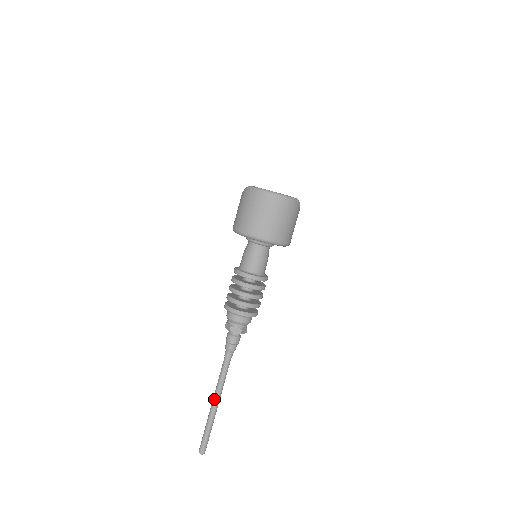
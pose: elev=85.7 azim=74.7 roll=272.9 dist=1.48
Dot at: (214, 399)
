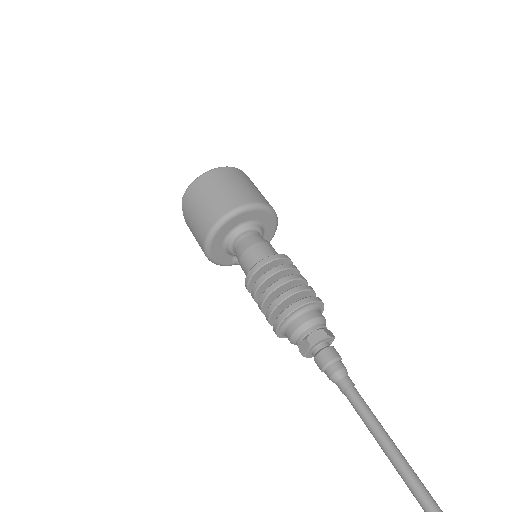
Dot at: (401, 472)
